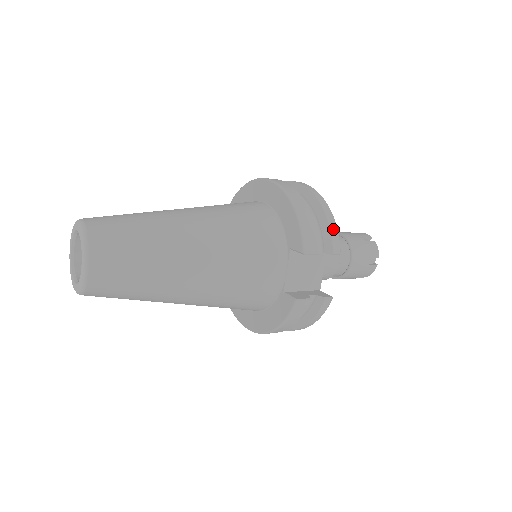
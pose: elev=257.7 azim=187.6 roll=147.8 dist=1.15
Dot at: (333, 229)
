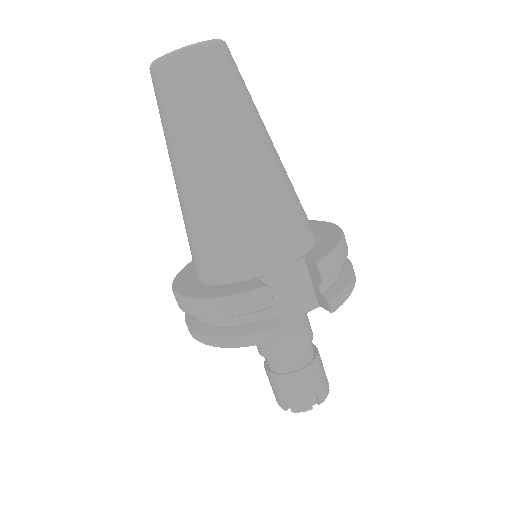
Dot at: (347, 291)
